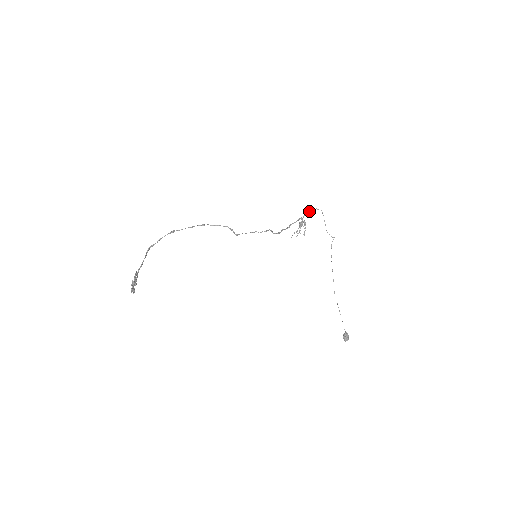
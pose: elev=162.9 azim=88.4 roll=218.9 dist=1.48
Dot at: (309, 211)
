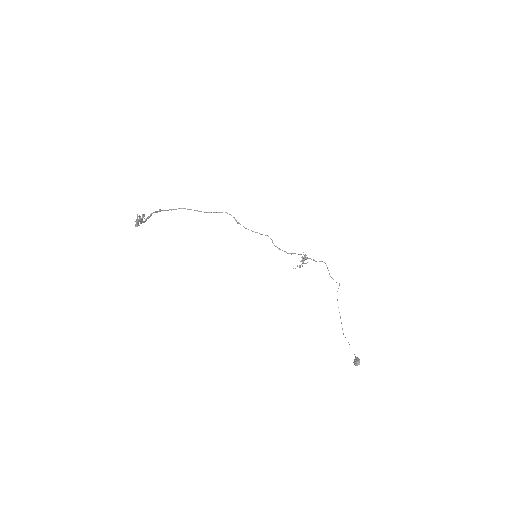
Dot at: (313, 260)
